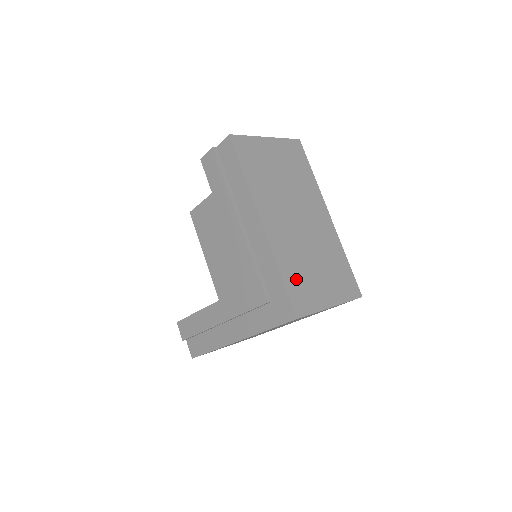
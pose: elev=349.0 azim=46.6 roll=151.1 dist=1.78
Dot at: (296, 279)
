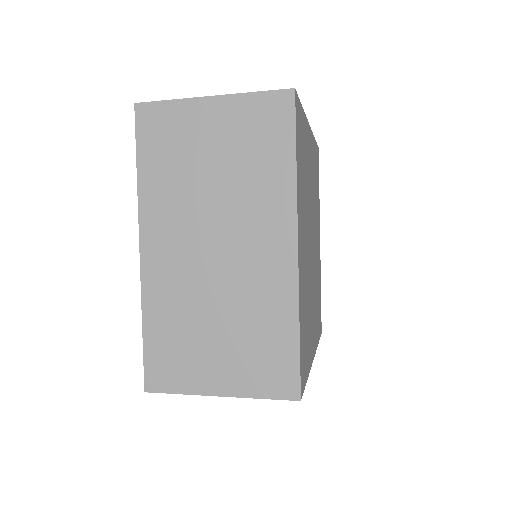
Dot at: (167, 340)
